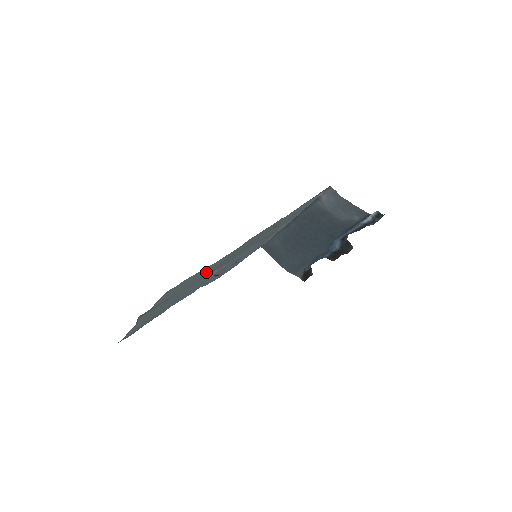
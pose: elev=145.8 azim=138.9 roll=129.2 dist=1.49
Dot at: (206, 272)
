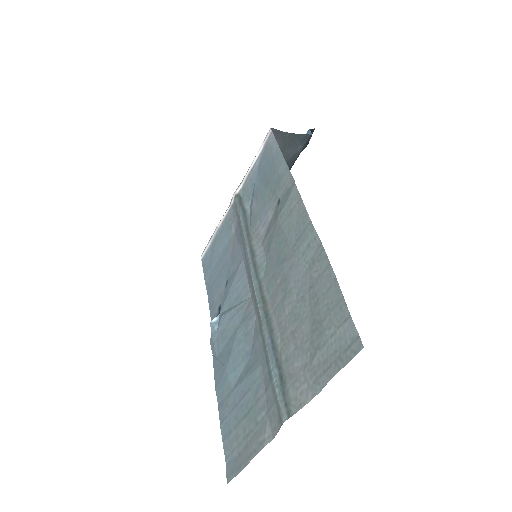
Dot at: (306, 300)
